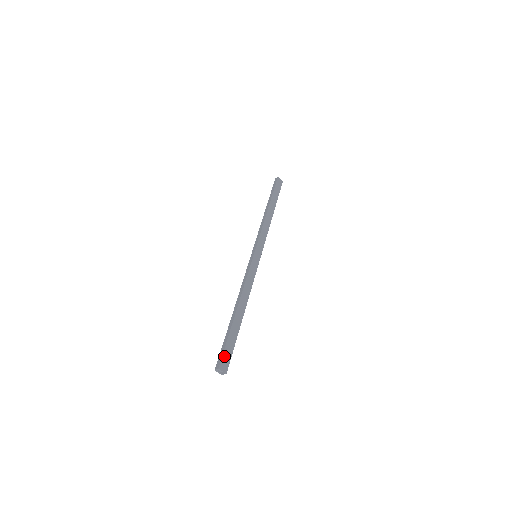
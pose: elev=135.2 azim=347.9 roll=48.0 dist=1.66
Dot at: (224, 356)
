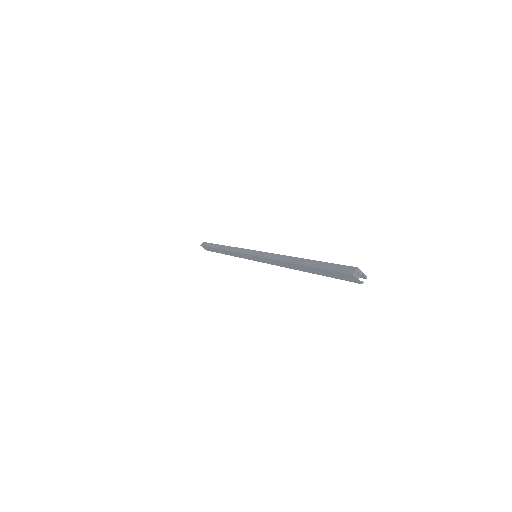
Dot at: (345, 267)
